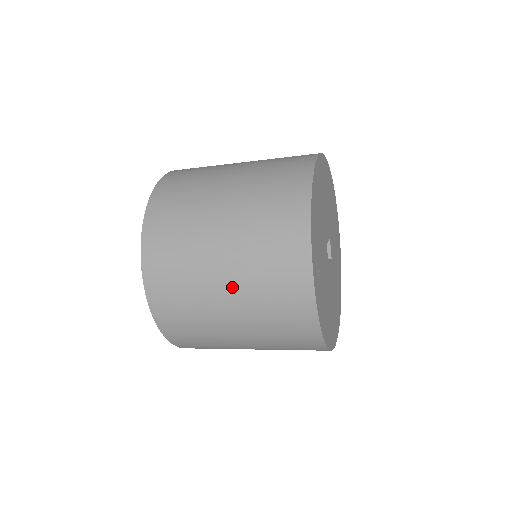
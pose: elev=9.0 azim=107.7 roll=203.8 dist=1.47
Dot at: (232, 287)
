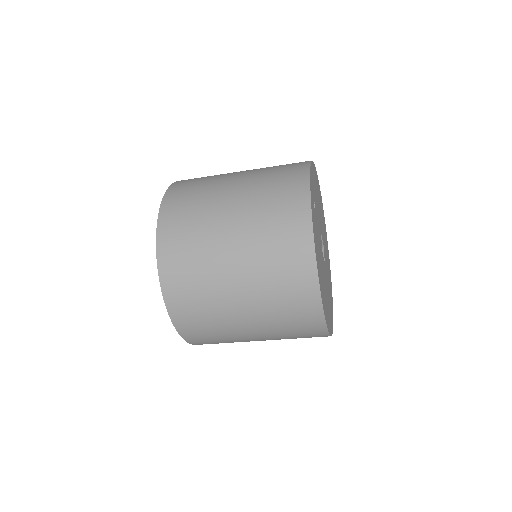
Dot at: (239, 197)
